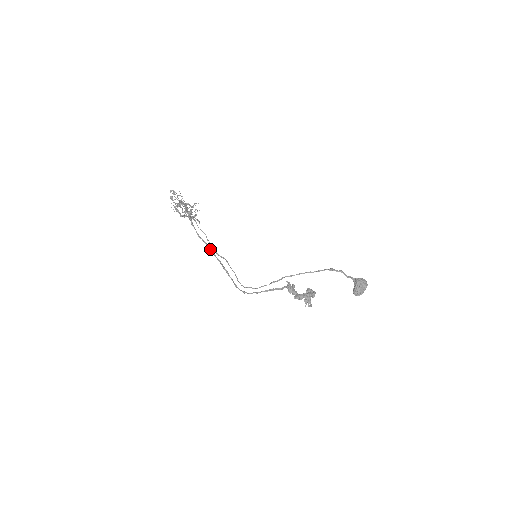
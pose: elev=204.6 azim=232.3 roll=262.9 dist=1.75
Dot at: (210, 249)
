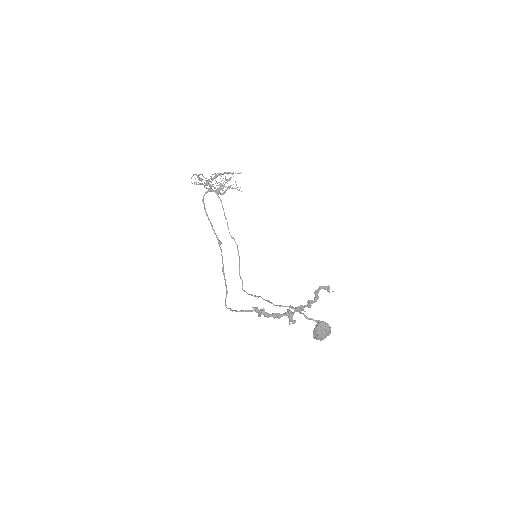
Dot at: (219, 244)
